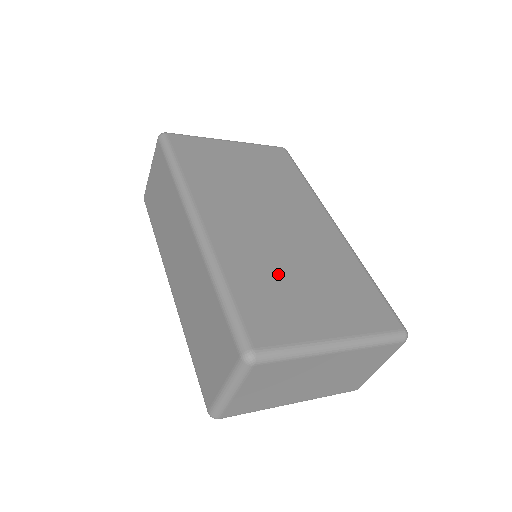
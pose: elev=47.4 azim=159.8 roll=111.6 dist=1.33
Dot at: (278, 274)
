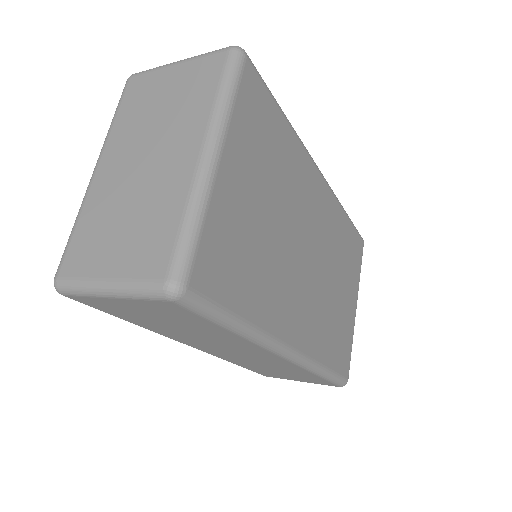
Dot at: (333, 310)
